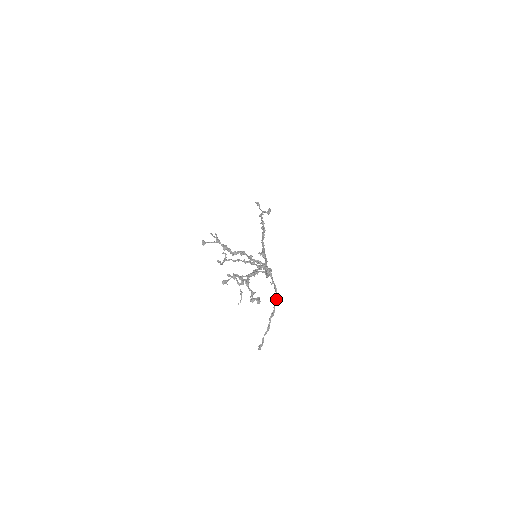
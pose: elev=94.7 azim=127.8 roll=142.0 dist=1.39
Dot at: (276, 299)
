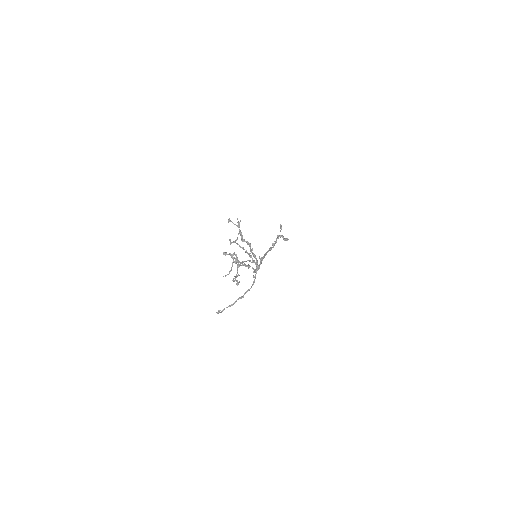
Dot at: occluded
